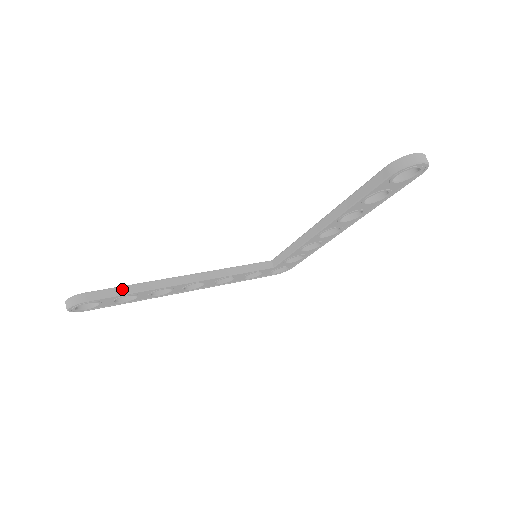
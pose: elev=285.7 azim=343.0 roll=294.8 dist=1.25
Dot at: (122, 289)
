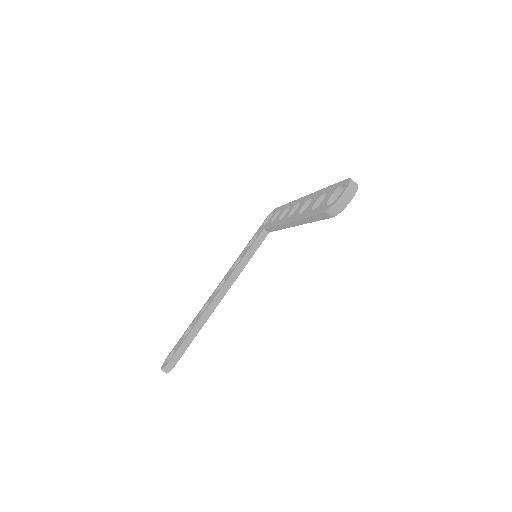
Dot at: (187, 340)
